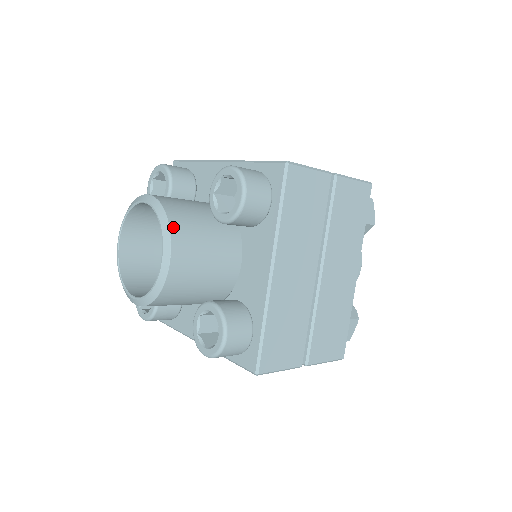
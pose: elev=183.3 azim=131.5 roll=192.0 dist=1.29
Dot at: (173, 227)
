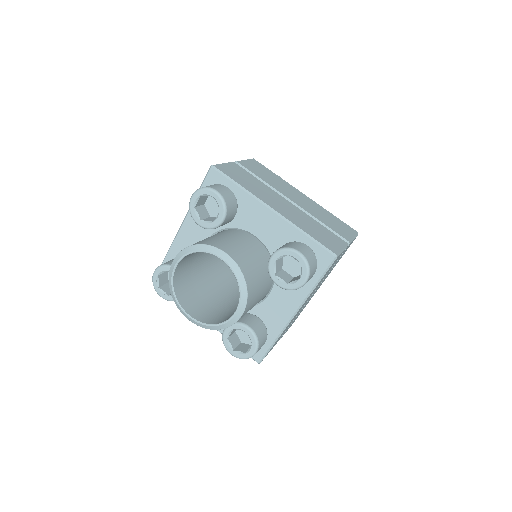
Dot at: (249, 293)
